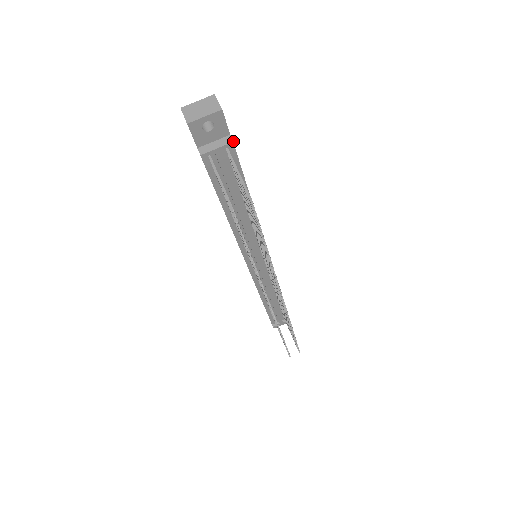
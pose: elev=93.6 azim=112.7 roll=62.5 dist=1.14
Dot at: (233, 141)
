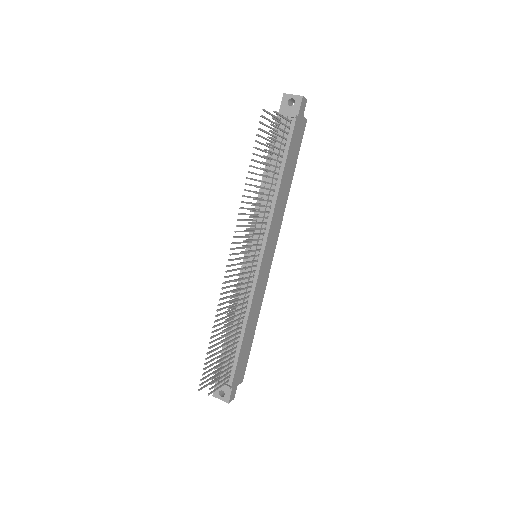
Dot at: (296, 115)
